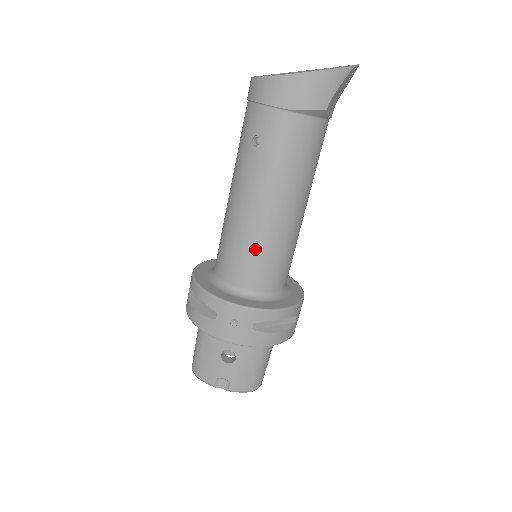
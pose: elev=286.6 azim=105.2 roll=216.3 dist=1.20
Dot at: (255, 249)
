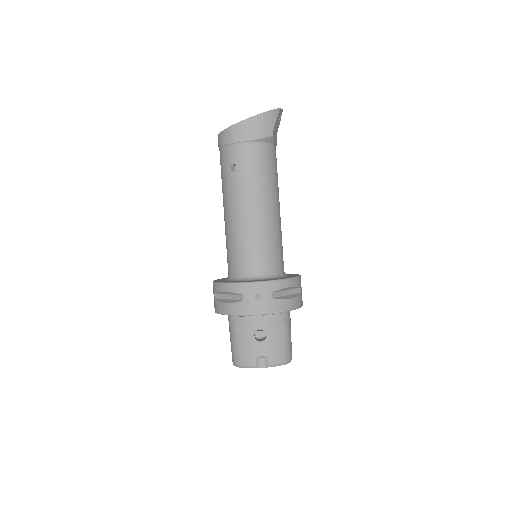
Dot at: (255, 241)
